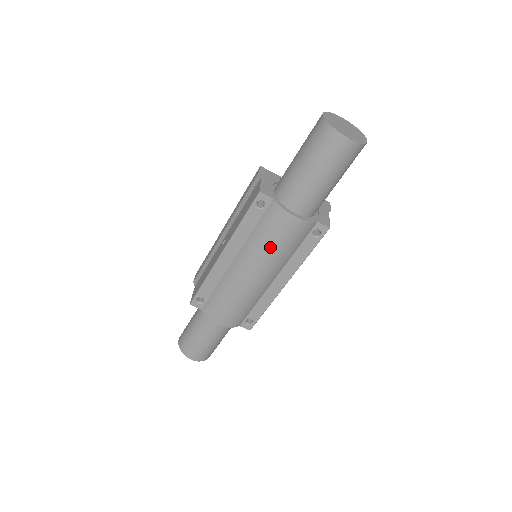
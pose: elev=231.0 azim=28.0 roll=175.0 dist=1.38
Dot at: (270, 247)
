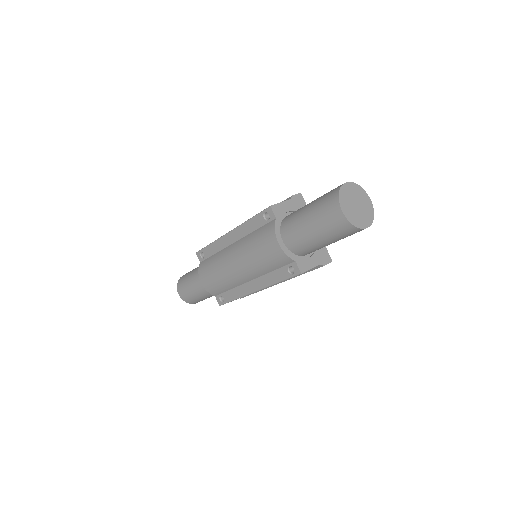
Dot at: (254, 252)
